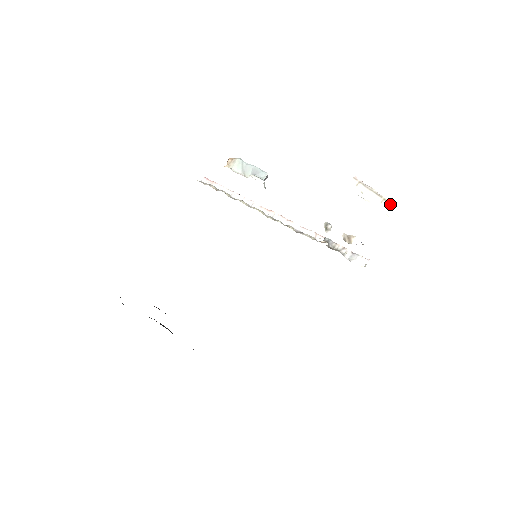
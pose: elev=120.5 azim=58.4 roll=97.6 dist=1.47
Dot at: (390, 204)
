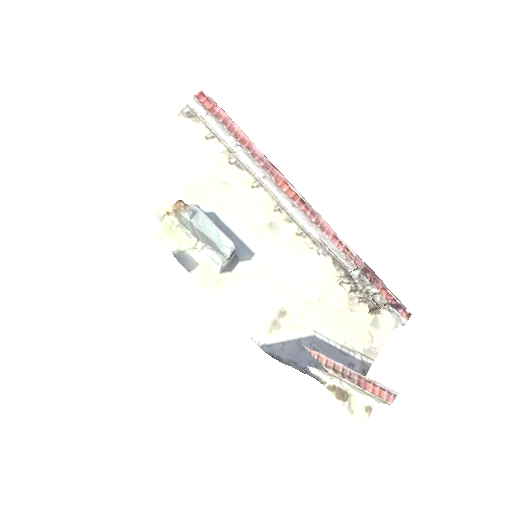
Dot at: (383, 402)
